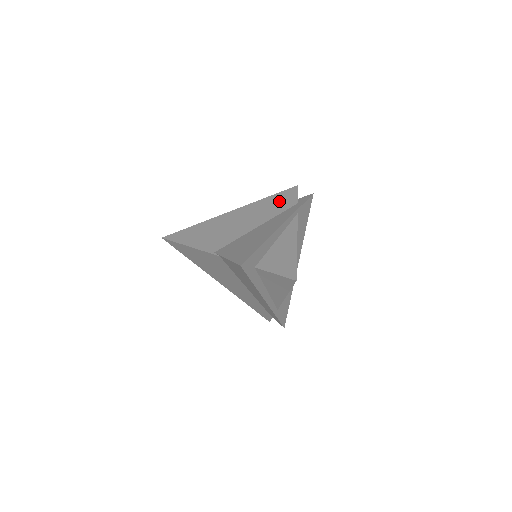
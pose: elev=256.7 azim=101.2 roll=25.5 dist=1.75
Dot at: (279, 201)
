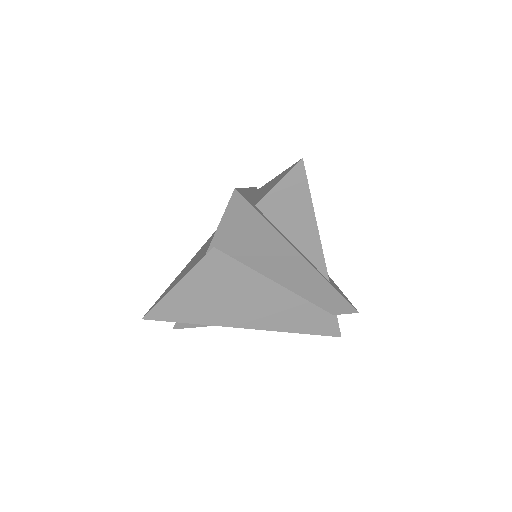
Dot at: occluded
